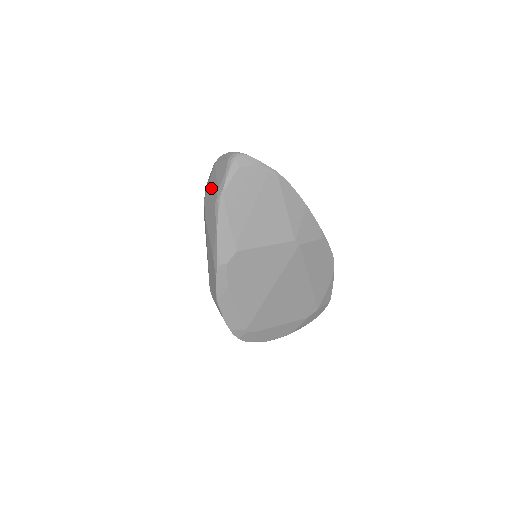
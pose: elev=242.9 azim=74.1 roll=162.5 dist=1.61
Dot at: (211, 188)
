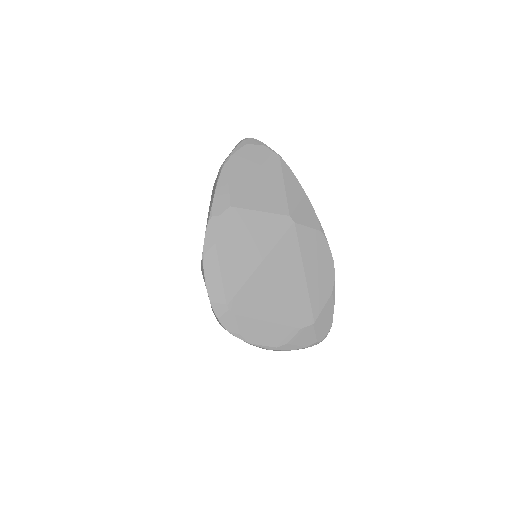
Dot at: occluded
